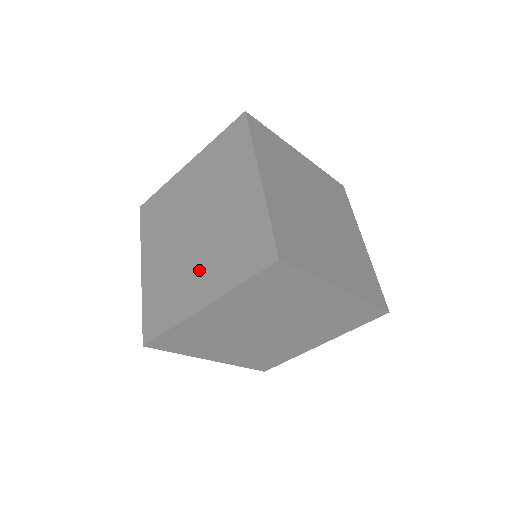
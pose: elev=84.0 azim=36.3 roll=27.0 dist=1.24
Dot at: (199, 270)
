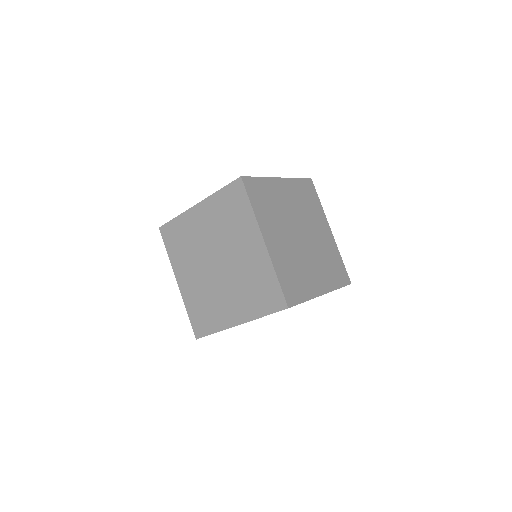
Dot at: occluded
